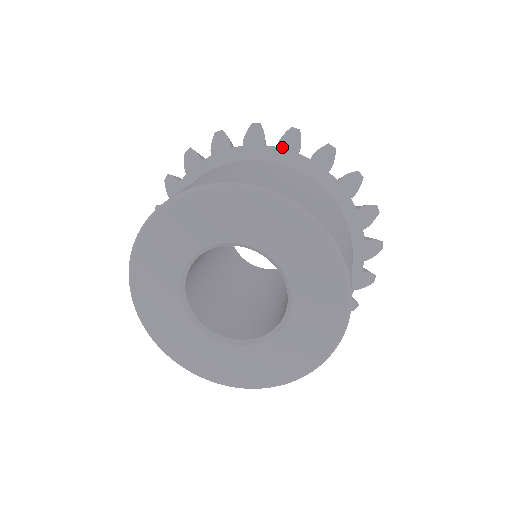
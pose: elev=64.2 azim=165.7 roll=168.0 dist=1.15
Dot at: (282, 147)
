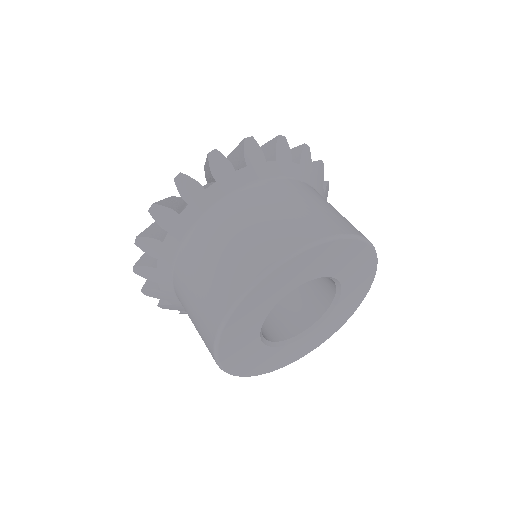
Dot at: (251, 164)
